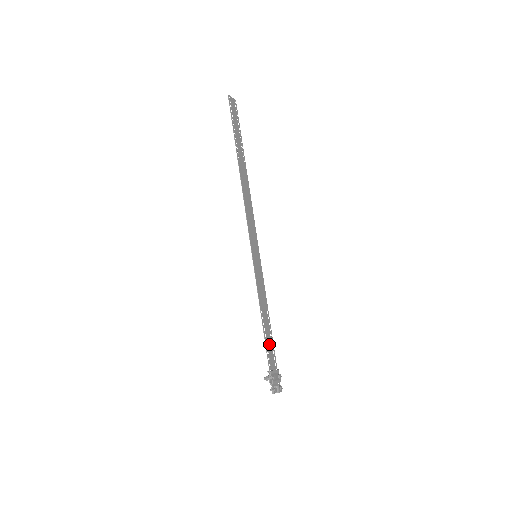
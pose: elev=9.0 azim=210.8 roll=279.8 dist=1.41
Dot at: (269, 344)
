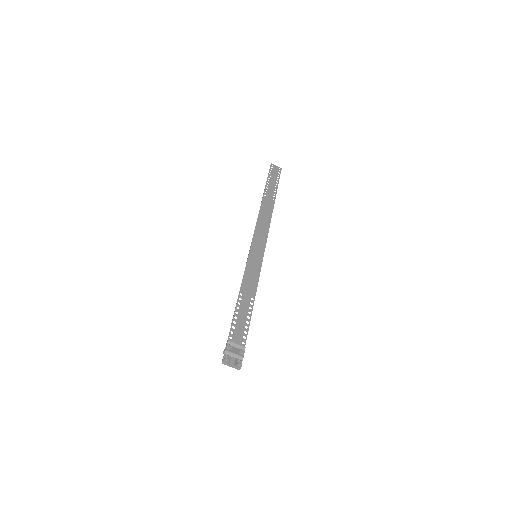
Dot at: (240, 322)
